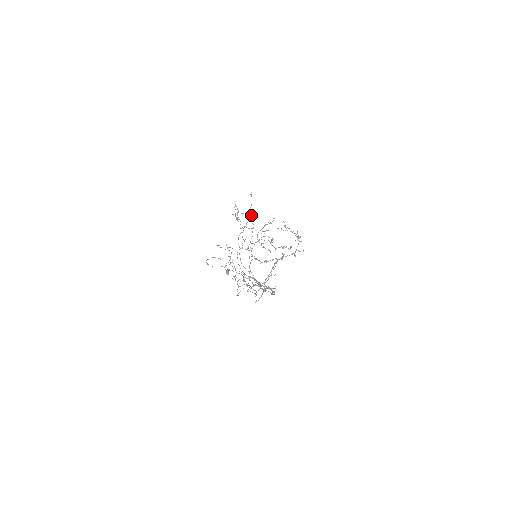
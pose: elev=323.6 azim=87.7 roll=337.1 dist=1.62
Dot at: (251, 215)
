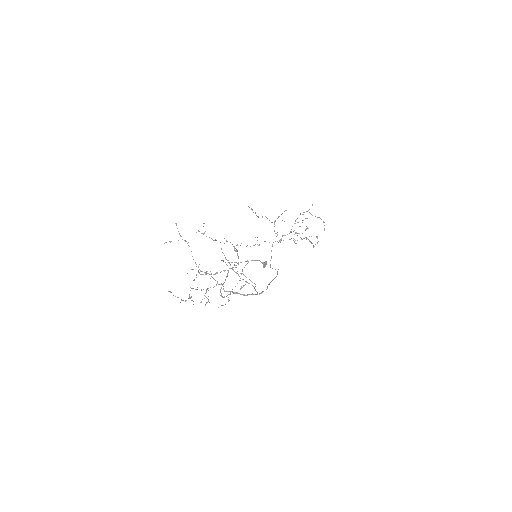
Dot at: occluded
